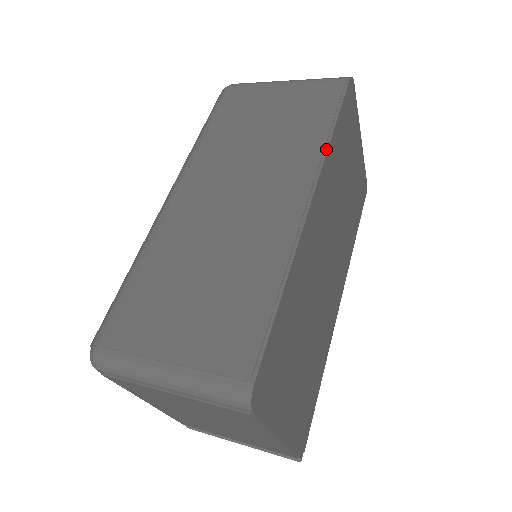
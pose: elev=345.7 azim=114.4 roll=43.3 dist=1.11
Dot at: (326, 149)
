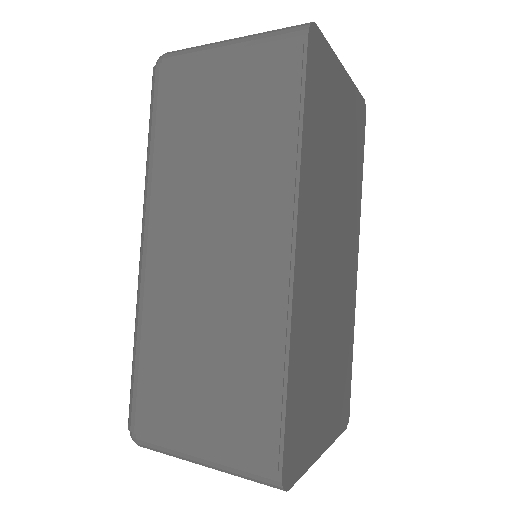
Dot at: (298, 168)
